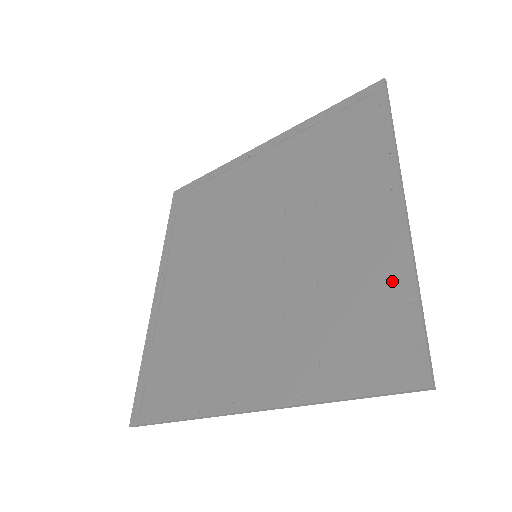
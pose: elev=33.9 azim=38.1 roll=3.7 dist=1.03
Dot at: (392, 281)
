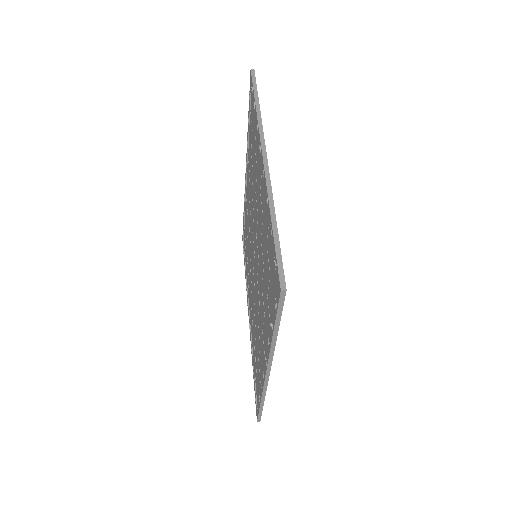
Dot at: occluded
